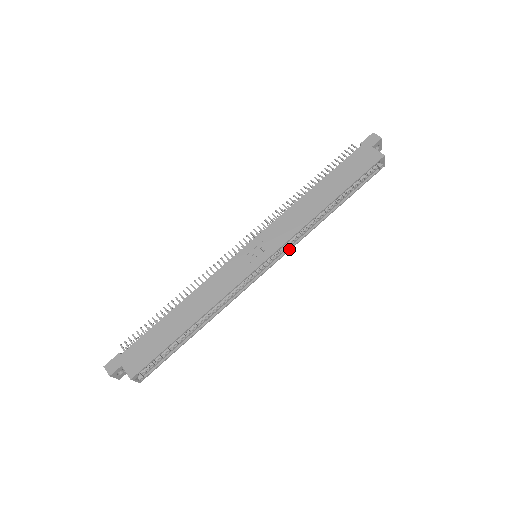
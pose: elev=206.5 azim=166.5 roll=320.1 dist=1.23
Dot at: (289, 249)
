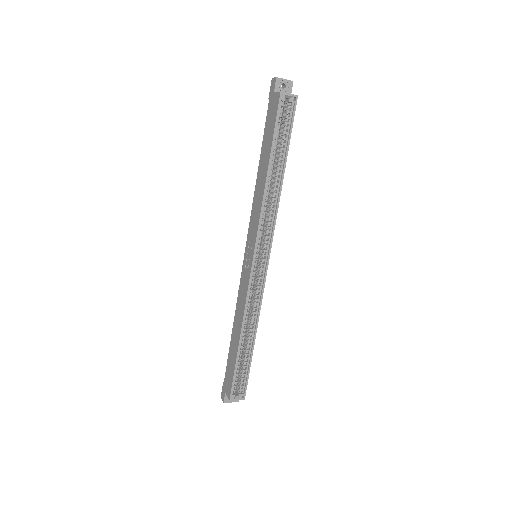
Dot at: (272, 233)
